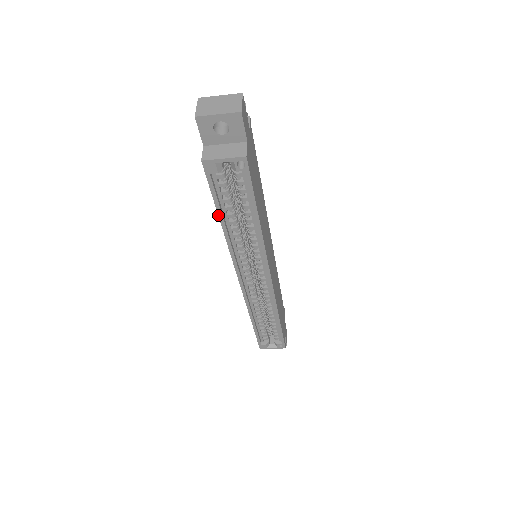
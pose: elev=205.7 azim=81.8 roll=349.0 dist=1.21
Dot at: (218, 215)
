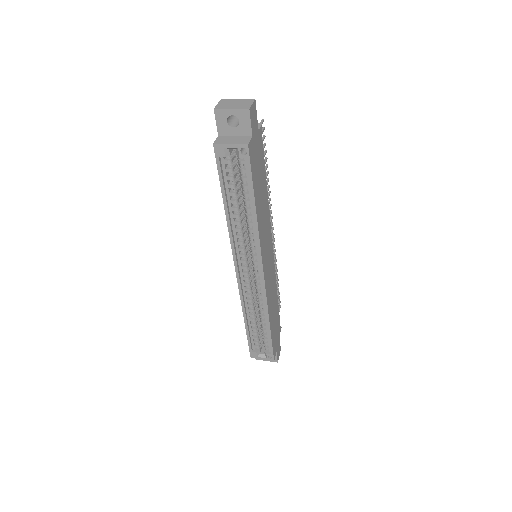
Dot at: (223, 198)
